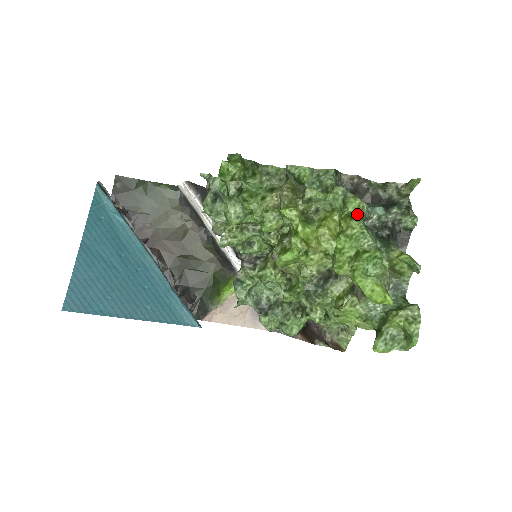
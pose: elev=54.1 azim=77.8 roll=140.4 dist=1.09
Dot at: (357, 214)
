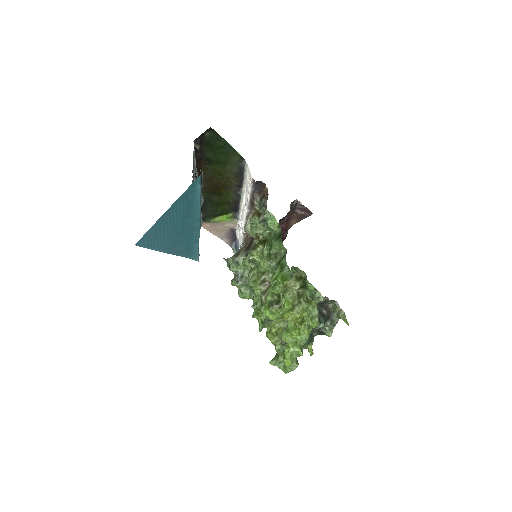
Dot at: (312, 328)
